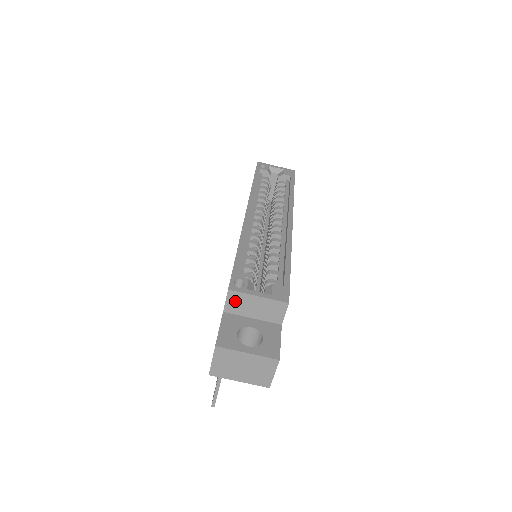
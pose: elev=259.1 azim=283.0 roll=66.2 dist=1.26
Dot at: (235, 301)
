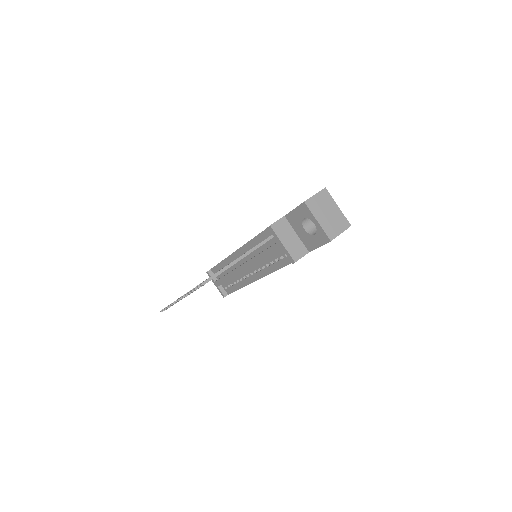
Dot at: occluded
